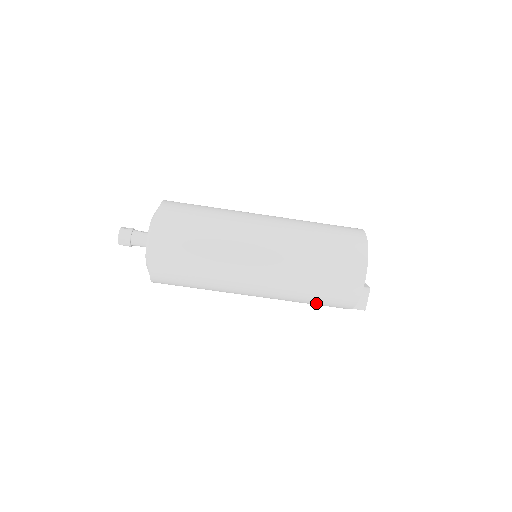
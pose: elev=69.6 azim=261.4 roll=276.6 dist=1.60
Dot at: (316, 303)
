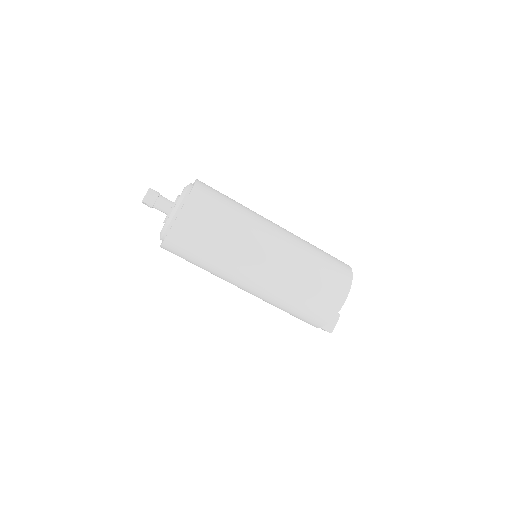
Dot at: (298, 310)
